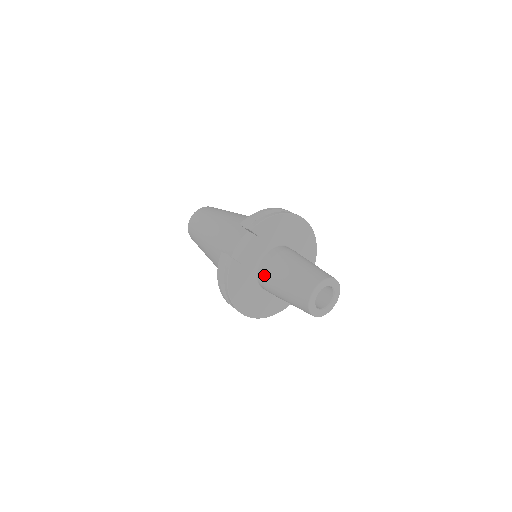
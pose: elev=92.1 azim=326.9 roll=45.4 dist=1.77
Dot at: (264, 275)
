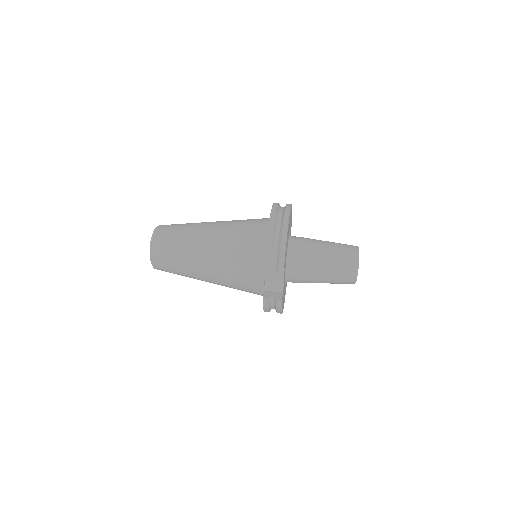
Dot at: (297, 281)
